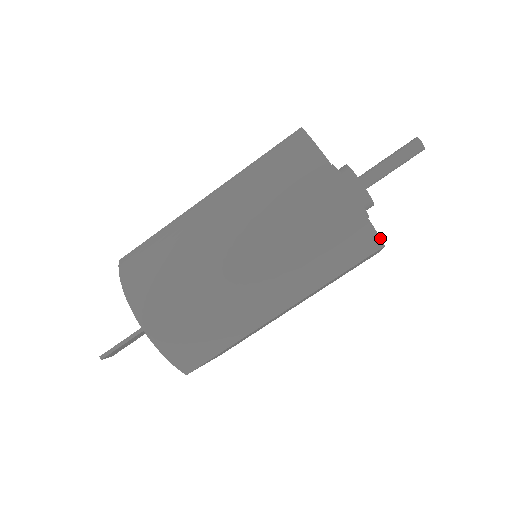
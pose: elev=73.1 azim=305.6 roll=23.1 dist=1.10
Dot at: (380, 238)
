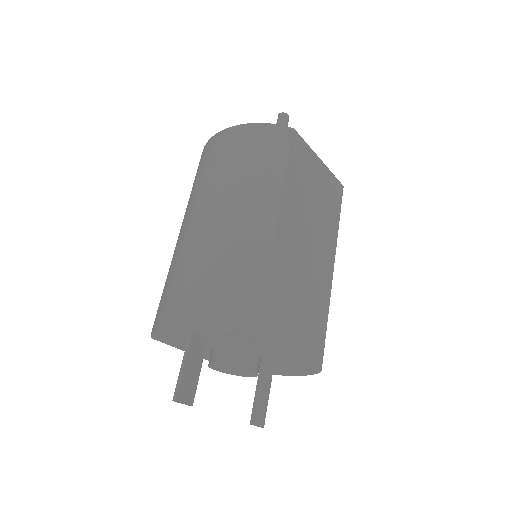
Dot at: (283, 126)
